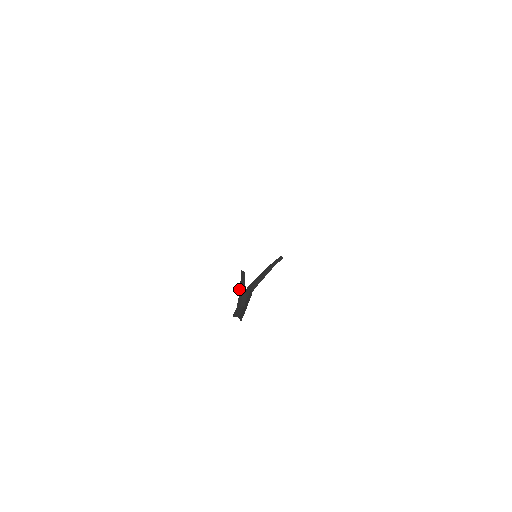
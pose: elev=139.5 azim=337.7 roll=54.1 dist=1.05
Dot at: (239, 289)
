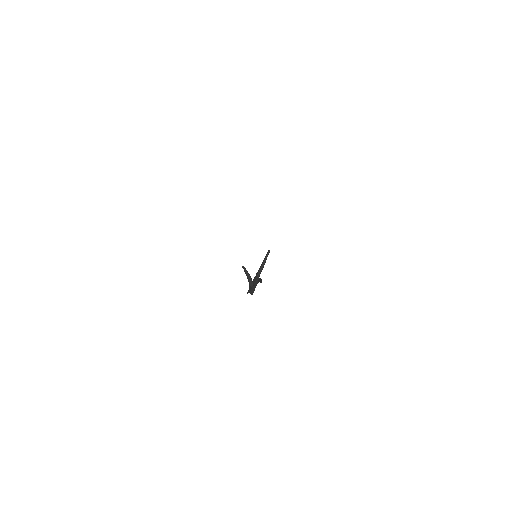
Dot at: occluded
